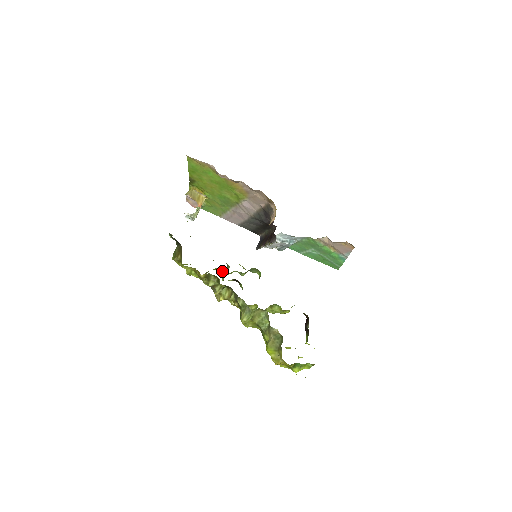
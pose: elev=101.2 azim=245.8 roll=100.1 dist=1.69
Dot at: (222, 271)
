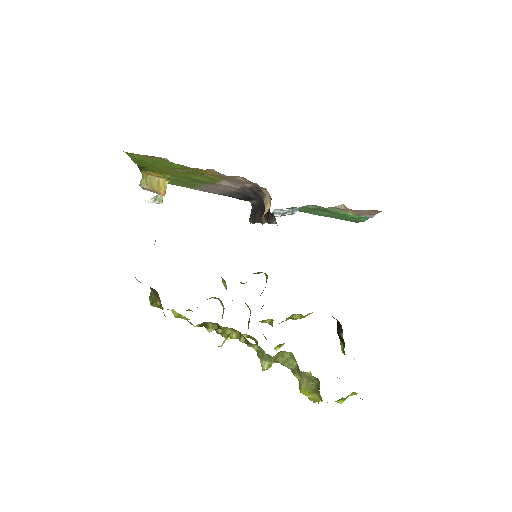
Dot at: (219, 299)
